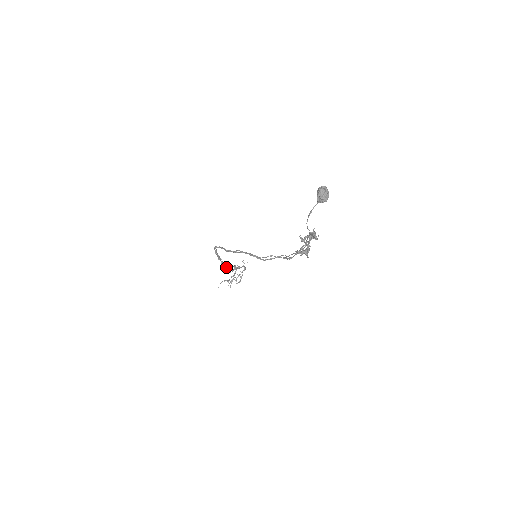
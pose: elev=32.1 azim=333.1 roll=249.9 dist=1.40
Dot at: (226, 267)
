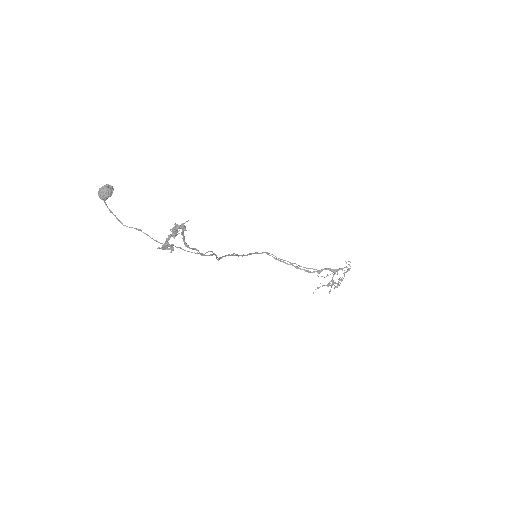
Dot at: (307, 271)
